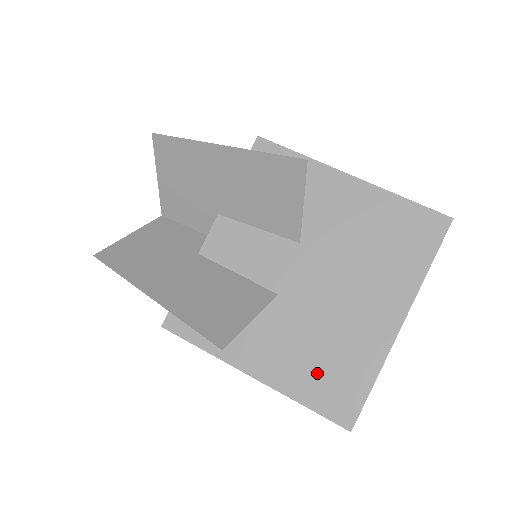
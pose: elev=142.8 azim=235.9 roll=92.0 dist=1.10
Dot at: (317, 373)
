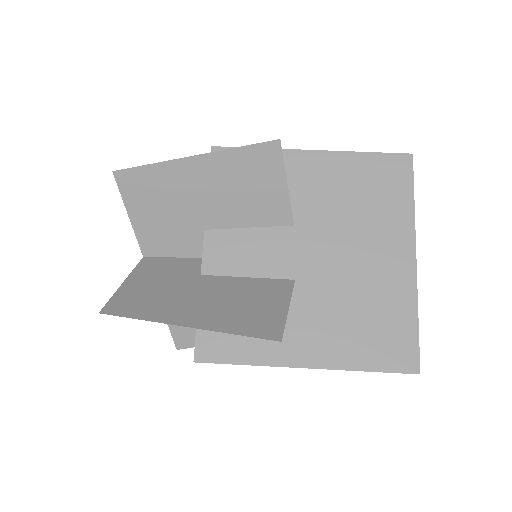
Dot at: (365, 335)
